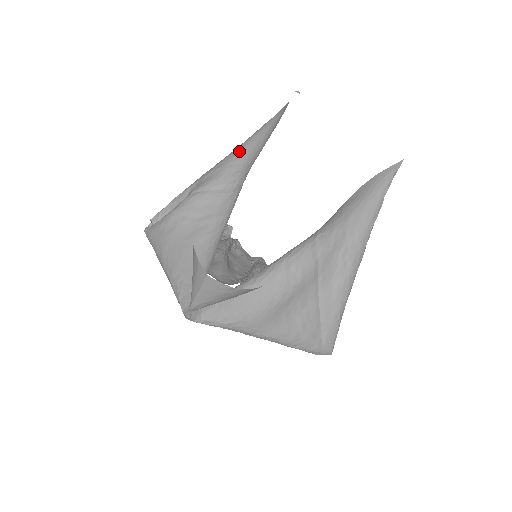
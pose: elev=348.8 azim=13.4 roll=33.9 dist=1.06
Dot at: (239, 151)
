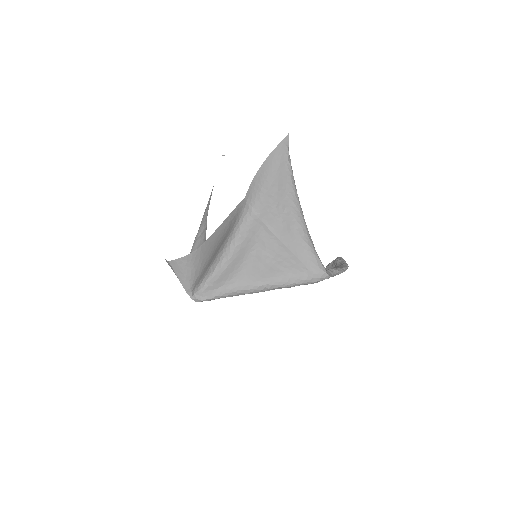
Dot at: (206, 208)
